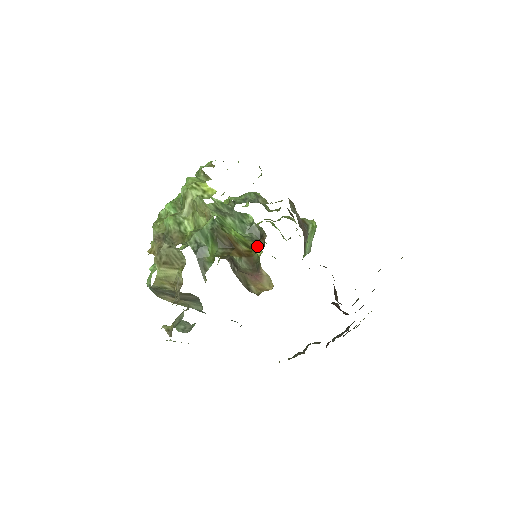
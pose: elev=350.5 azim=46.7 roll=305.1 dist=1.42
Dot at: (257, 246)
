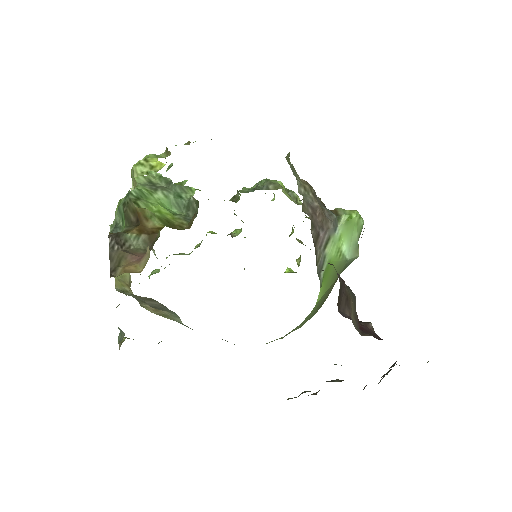
Dot at: (187, 225)
